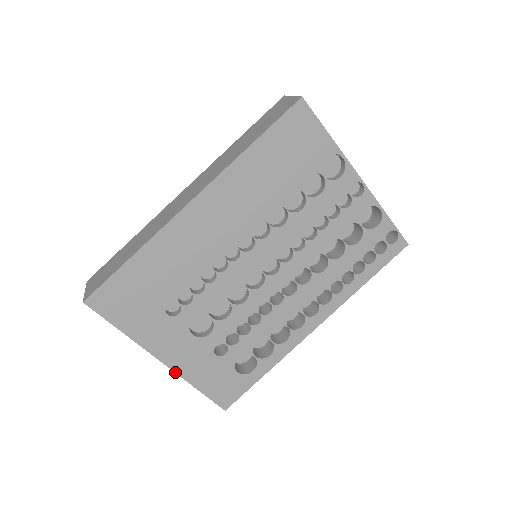
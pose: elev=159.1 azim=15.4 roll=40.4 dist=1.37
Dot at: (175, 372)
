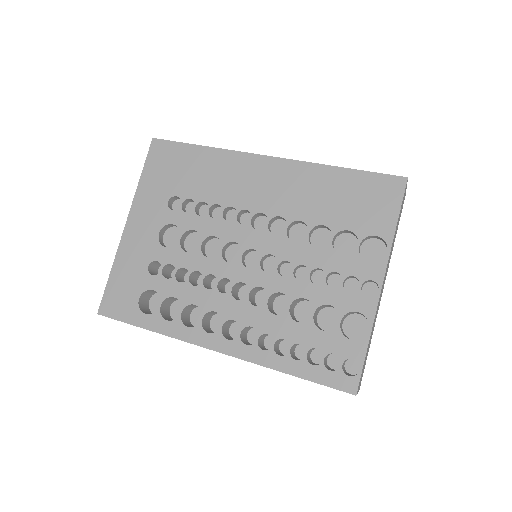
Dot at: (120, 242)
